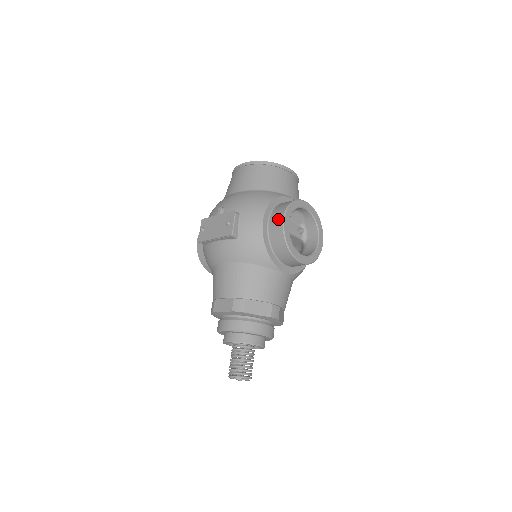
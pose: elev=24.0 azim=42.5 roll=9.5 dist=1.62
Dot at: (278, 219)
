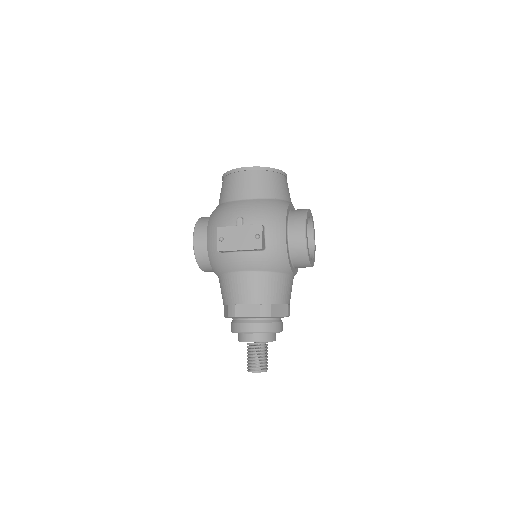
Dot at: (299, 231)
